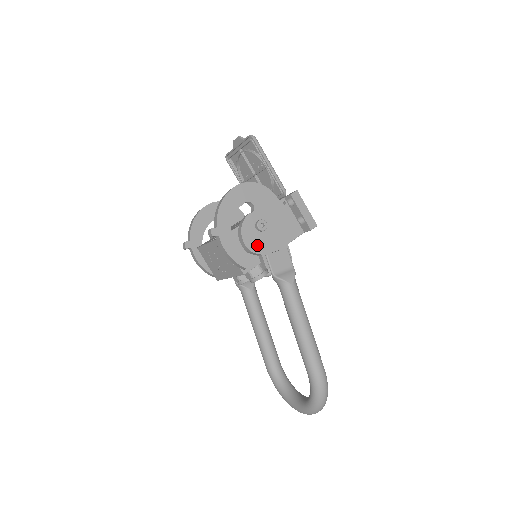
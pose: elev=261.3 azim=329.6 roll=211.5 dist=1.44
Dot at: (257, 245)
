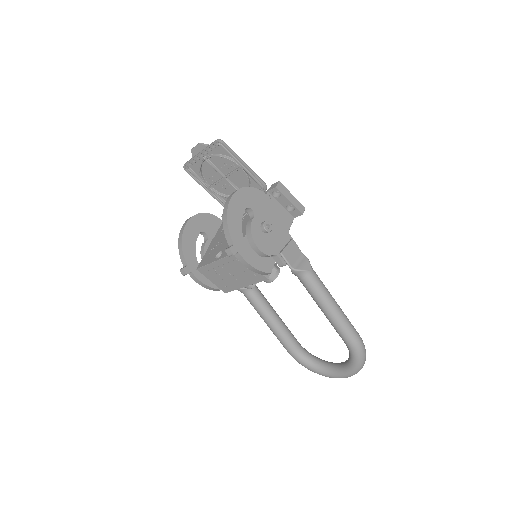
Dot at: (269, 247)
